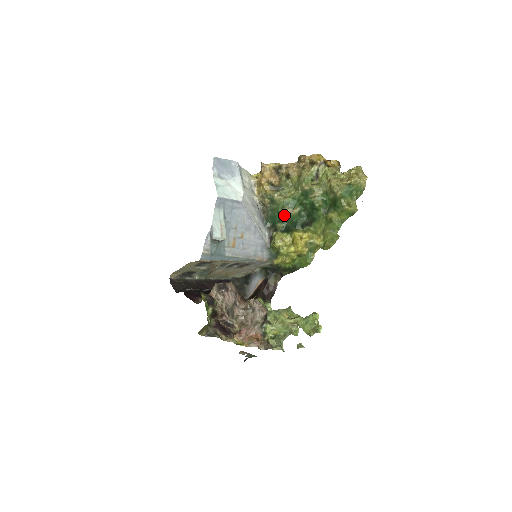
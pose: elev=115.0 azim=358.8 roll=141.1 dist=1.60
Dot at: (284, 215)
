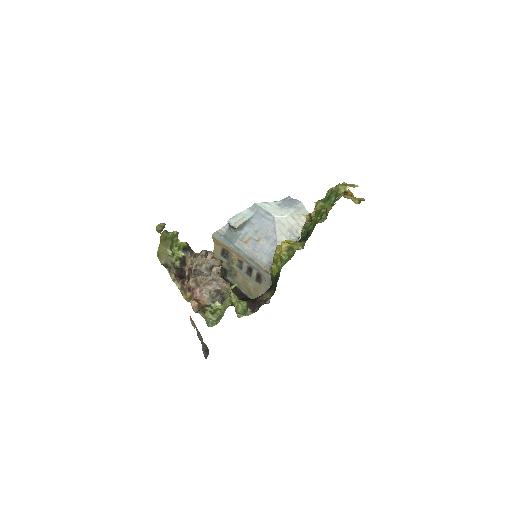
Dot at: occluded
